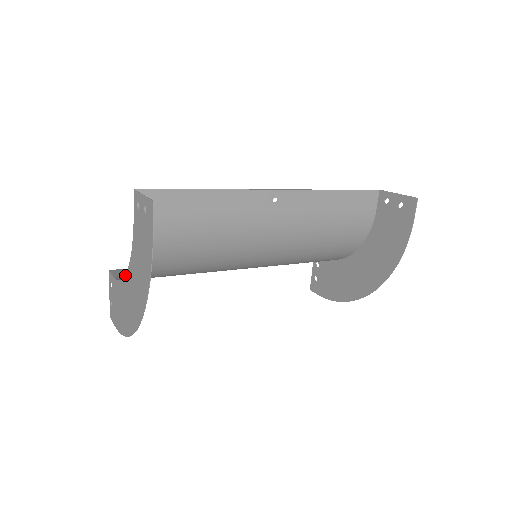
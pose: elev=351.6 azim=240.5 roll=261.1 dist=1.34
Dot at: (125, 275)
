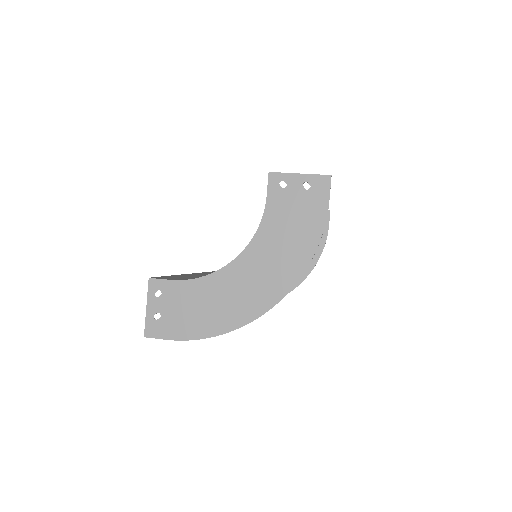
Dot at: (228, 264)
